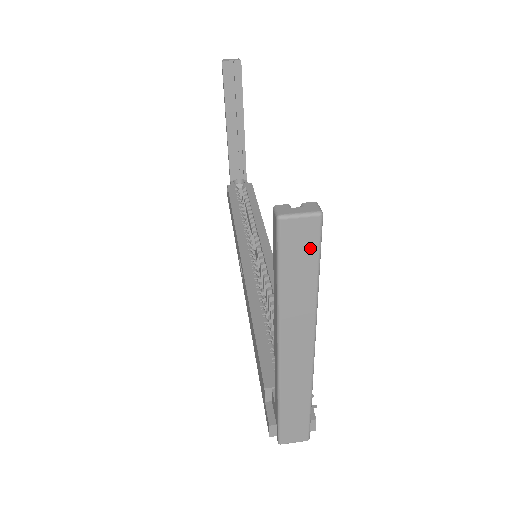
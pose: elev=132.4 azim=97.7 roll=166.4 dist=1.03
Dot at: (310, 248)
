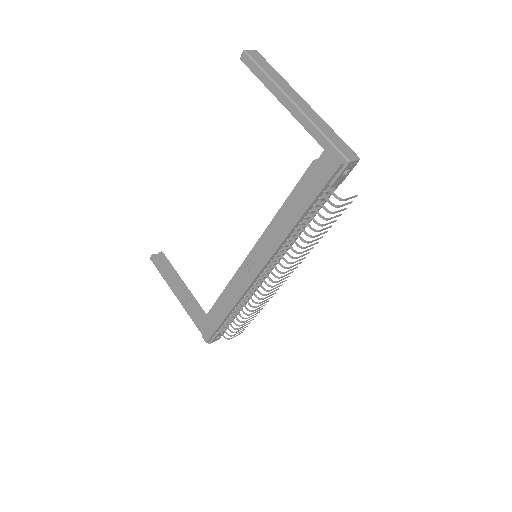
Dot at: (263, 60)
